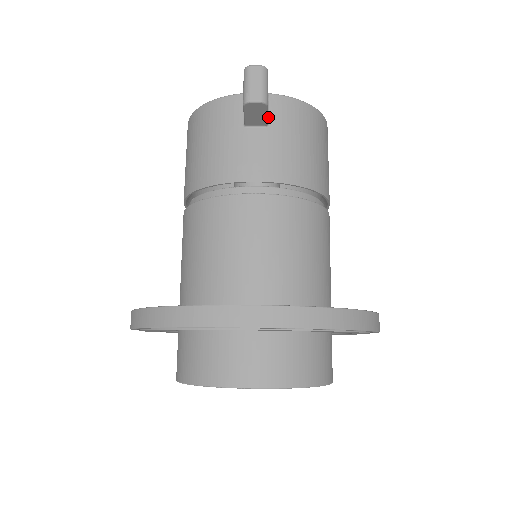
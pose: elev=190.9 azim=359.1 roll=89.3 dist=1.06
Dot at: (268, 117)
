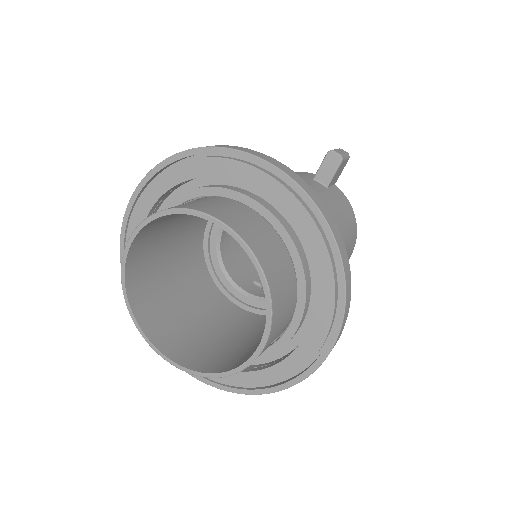
Dot at: (330, 187)
